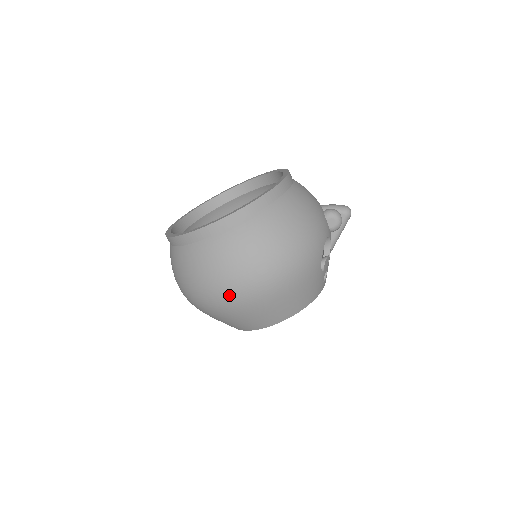
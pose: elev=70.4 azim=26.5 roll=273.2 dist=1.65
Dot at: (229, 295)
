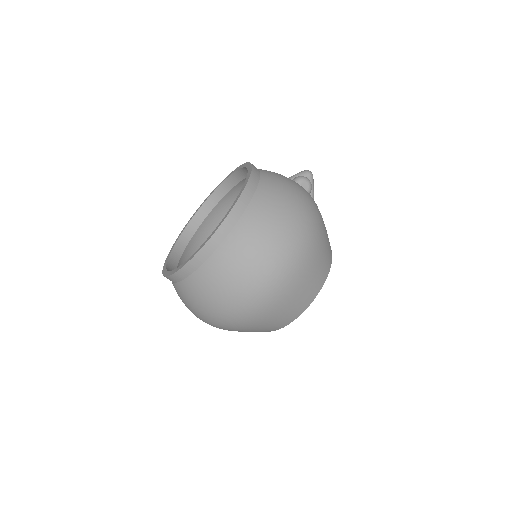
Dot at: (274, 280)
